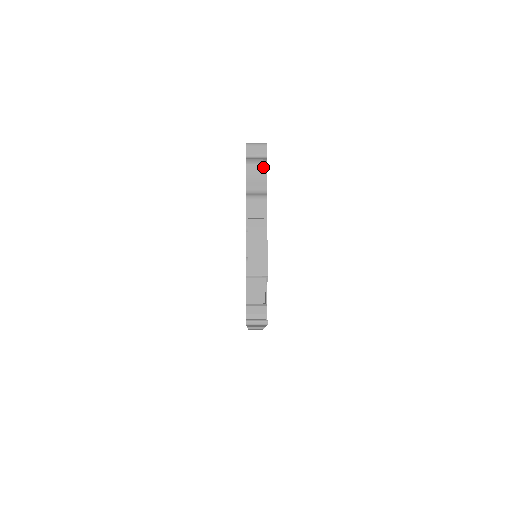
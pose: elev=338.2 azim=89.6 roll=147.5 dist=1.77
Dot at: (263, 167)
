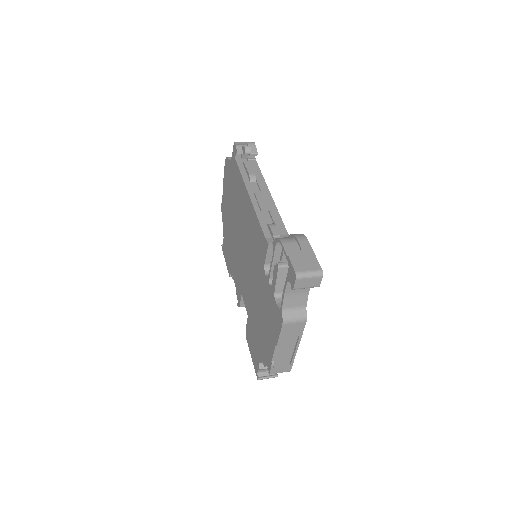
Dot at: occluded
